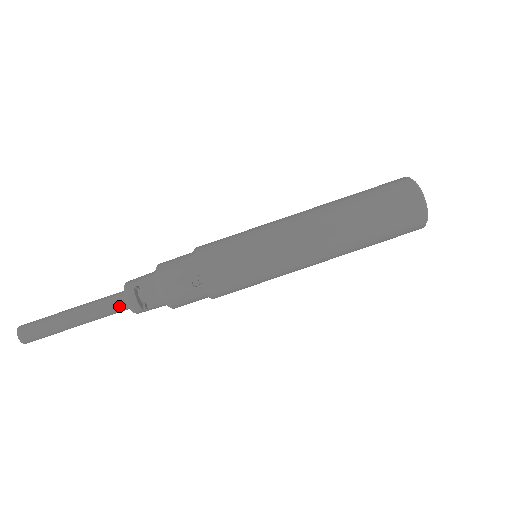
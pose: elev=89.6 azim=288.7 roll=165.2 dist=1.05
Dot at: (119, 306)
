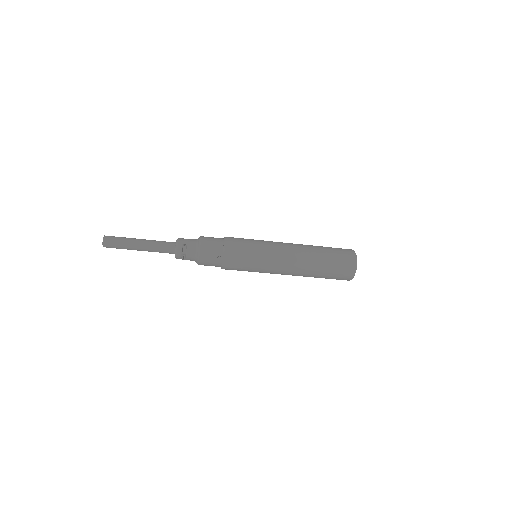
Dot at: (169, 250)
